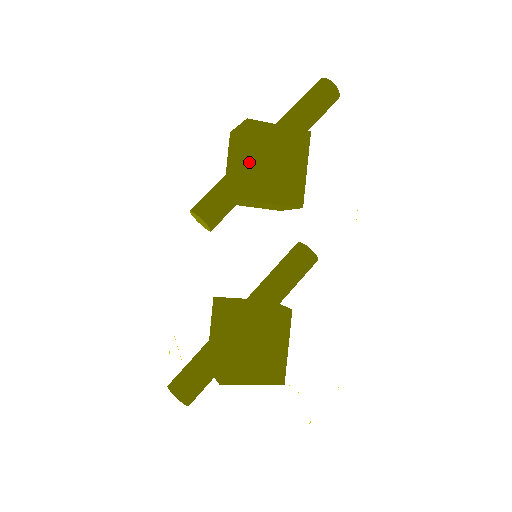
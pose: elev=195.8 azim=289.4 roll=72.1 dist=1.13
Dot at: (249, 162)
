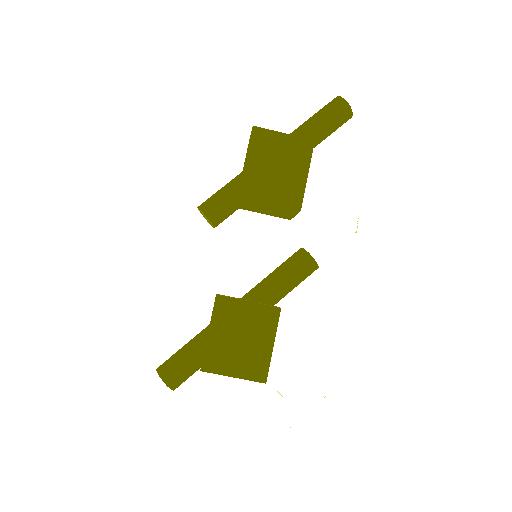
Dot at: (251, 164)
